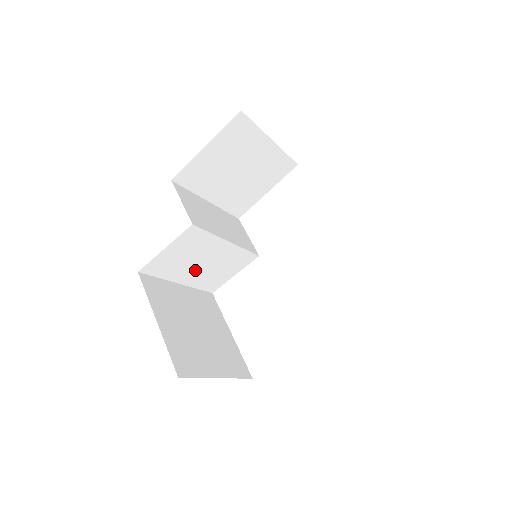
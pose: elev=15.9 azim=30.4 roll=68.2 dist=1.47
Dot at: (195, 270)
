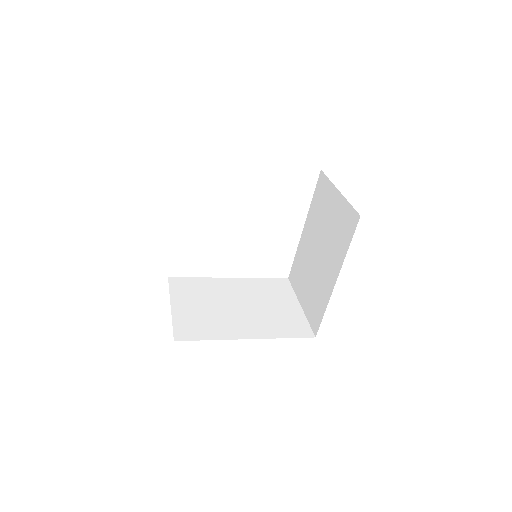
Dot at: occluded
